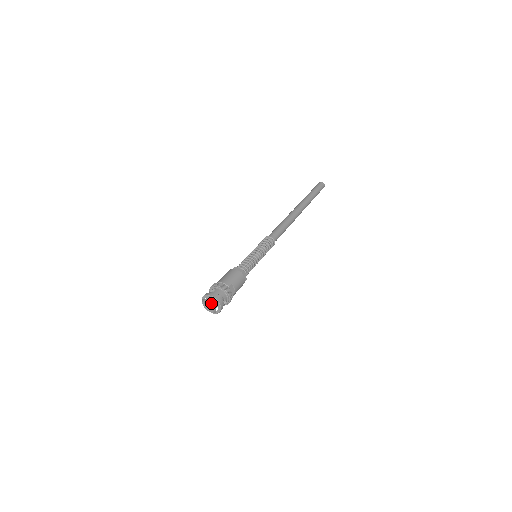
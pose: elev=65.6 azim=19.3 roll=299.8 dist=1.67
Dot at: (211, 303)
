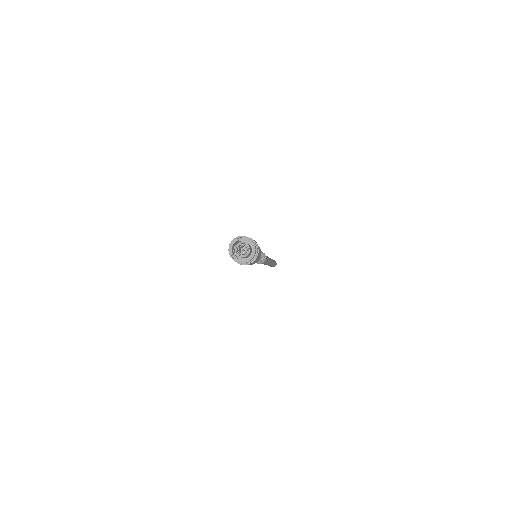
Dot at: (242, 254)
